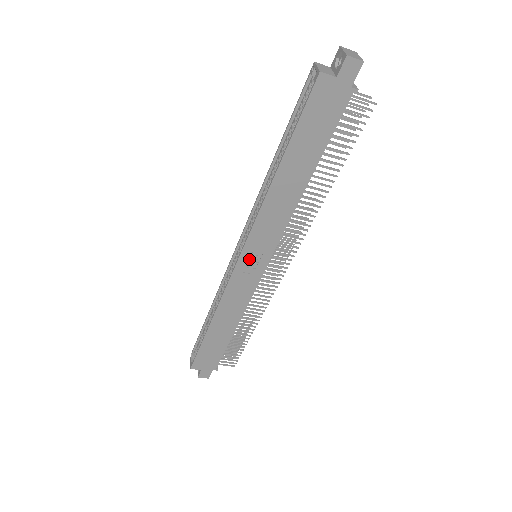
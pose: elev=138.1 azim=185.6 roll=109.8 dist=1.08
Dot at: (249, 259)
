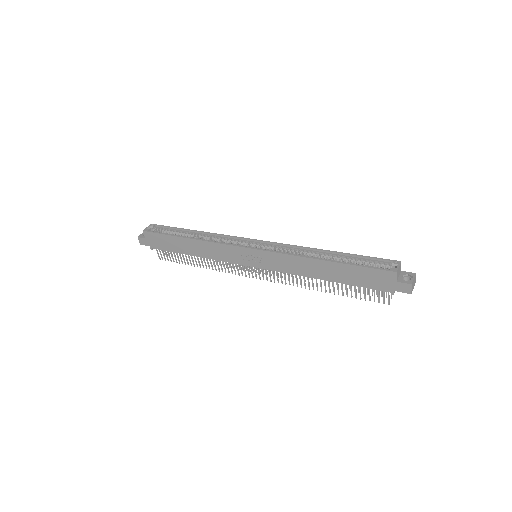
Dot at: (253, 255)
